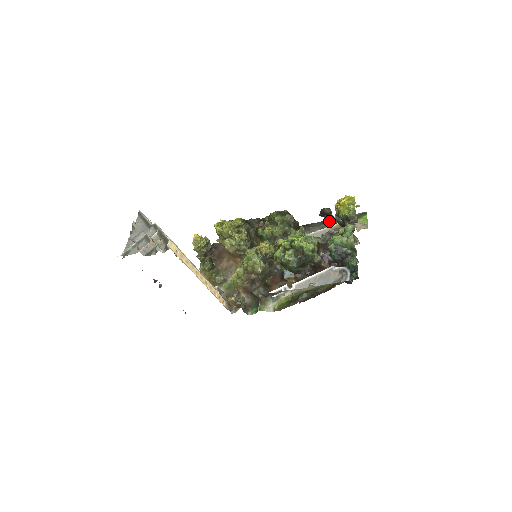
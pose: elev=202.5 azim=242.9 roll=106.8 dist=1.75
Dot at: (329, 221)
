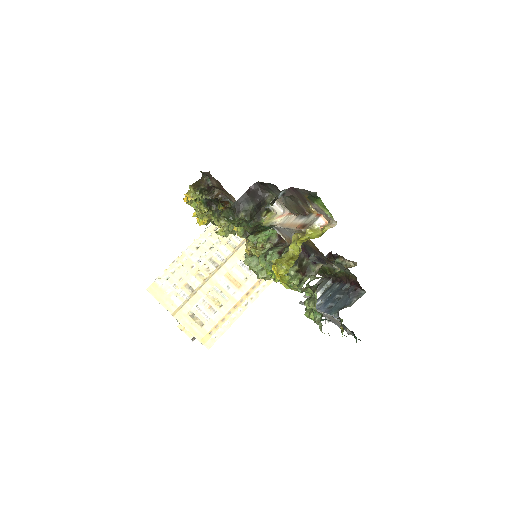
Dot at: (283, 195)
